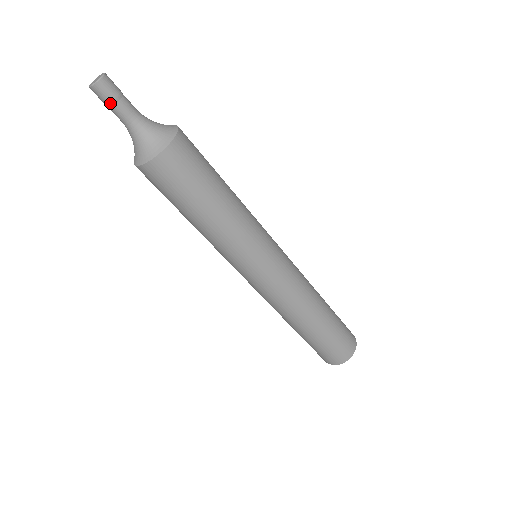
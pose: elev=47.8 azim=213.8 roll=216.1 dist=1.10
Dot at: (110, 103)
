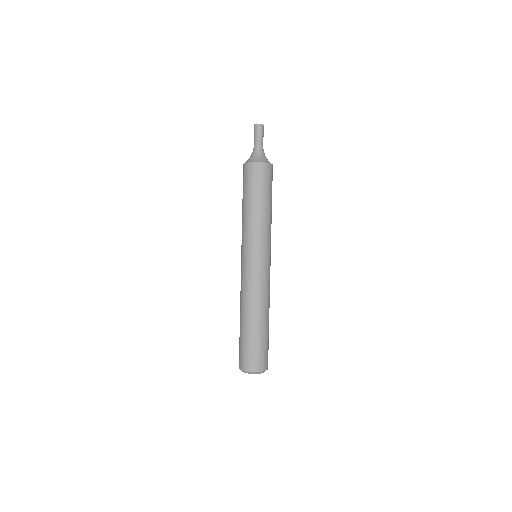
Dot at: (261, 134)
